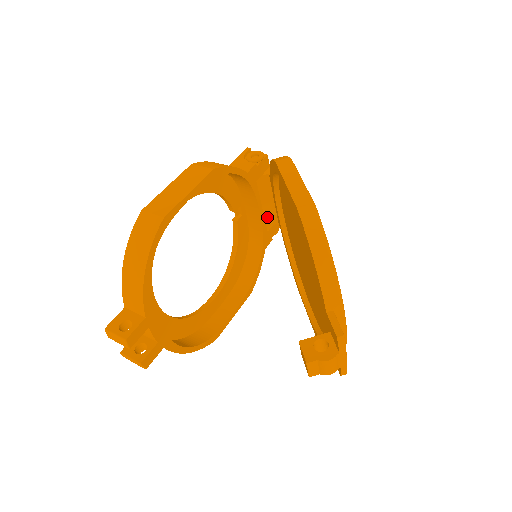
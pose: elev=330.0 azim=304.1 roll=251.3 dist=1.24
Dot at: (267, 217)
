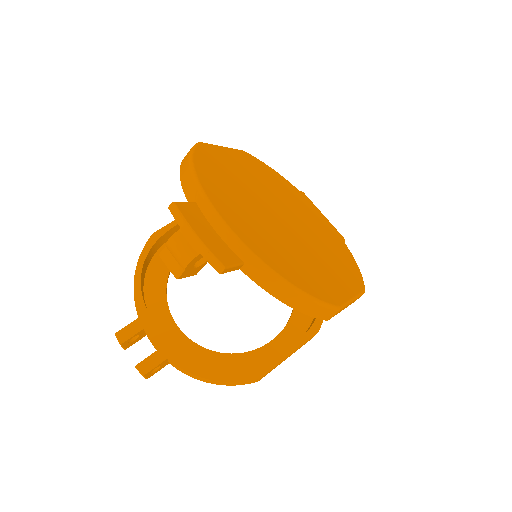
Dot at: occluded
